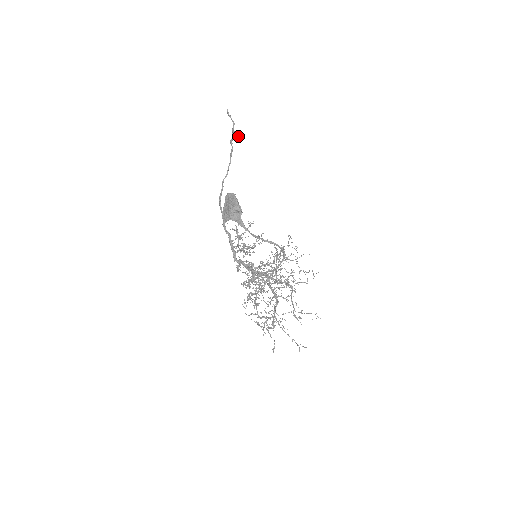
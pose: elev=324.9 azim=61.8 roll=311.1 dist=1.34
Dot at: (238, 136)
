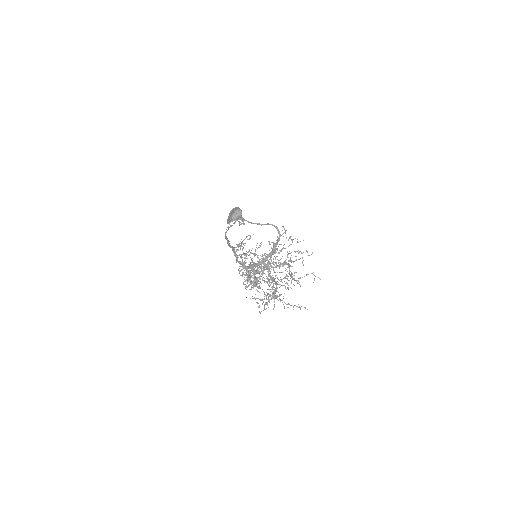
Dot at: (243, 224)
